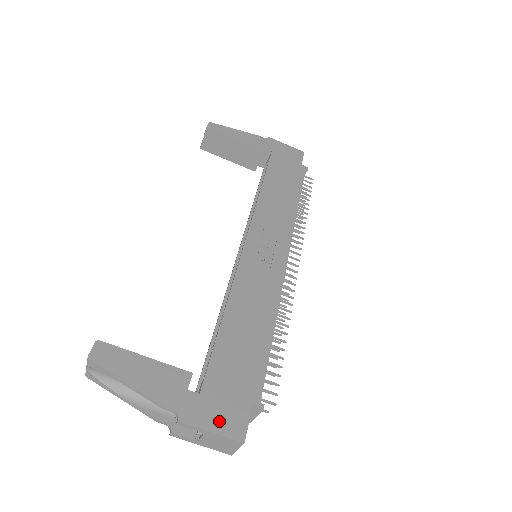
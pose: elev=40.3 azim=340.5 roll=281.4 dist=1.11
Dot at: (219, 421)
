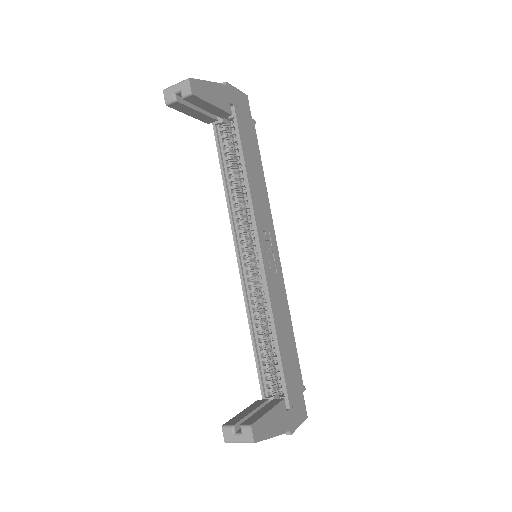
Dot at: (299, 416)
